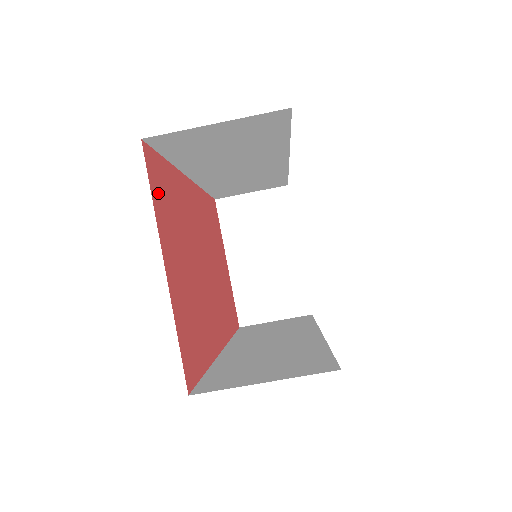
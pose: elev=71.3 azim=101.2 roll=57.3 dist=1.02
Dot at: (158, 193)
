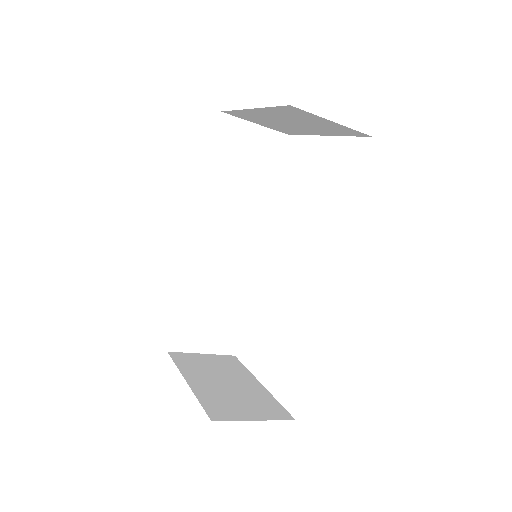
Dot at: occluded
